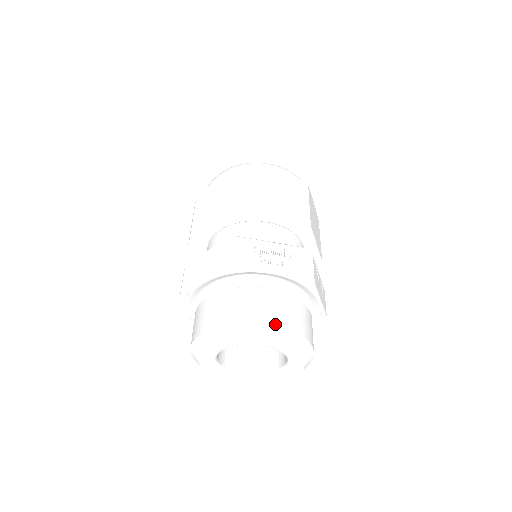
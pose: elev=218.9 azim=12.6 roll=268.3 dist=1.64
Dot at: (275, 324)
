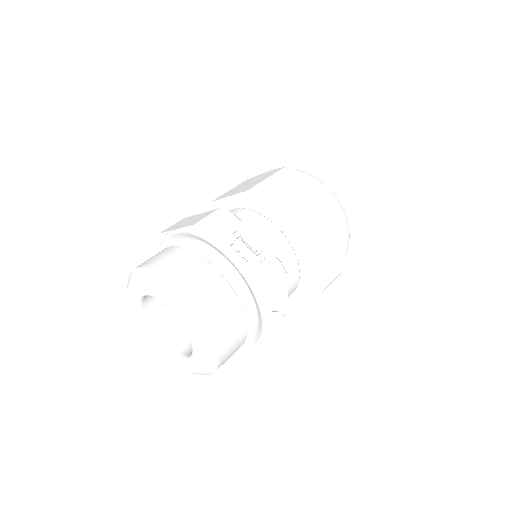
Dot at: (193, 300)
